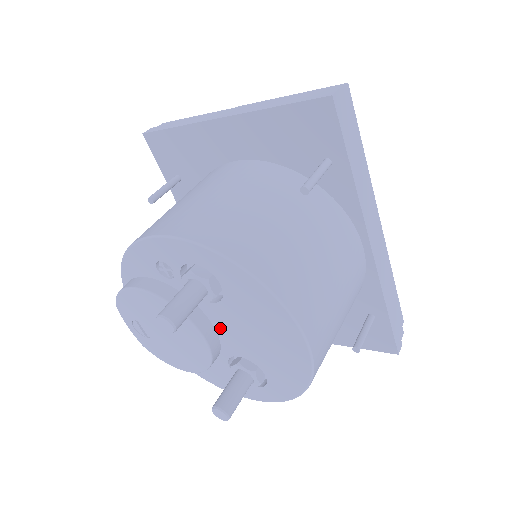
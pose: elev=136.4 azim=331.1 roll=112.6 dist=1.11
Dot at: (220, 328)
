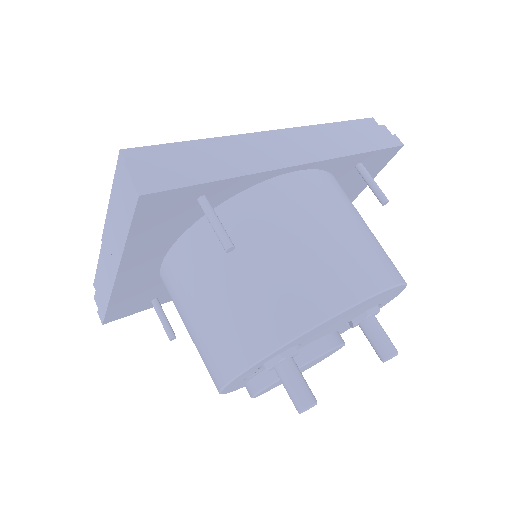
Dot at: (320, 337)
